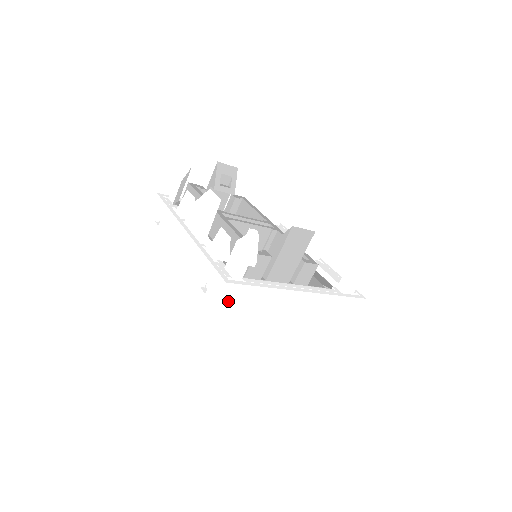
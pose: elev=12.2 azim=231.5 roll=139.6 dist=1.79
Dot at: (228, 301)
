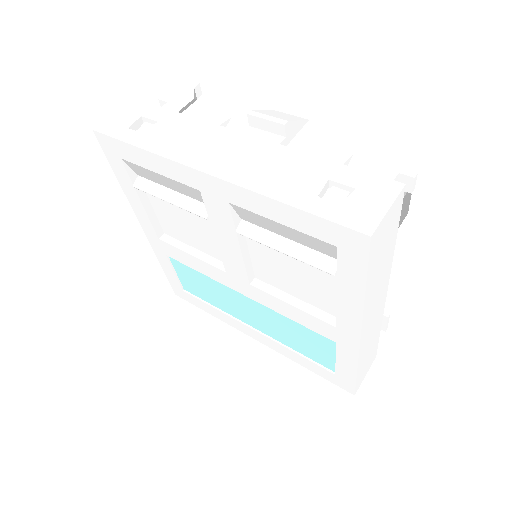
Dot at: (387, 224)
